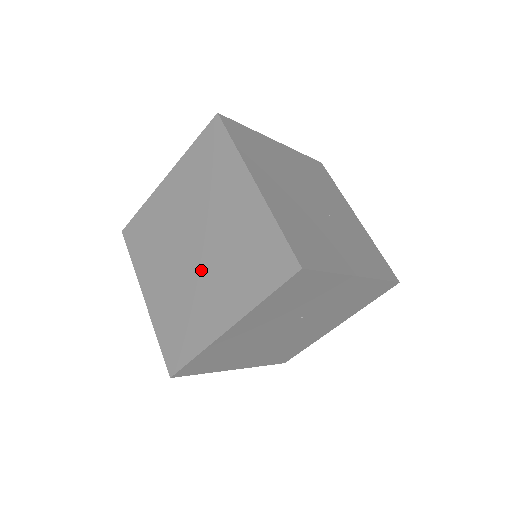
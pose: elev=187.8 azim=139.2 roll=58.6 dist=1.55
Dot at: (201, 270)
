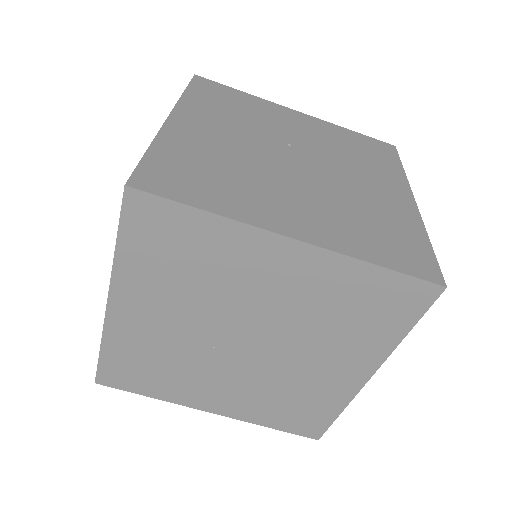
Dot at: occluded
